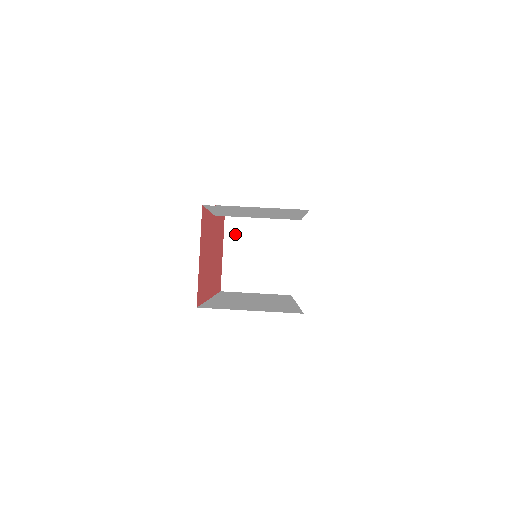
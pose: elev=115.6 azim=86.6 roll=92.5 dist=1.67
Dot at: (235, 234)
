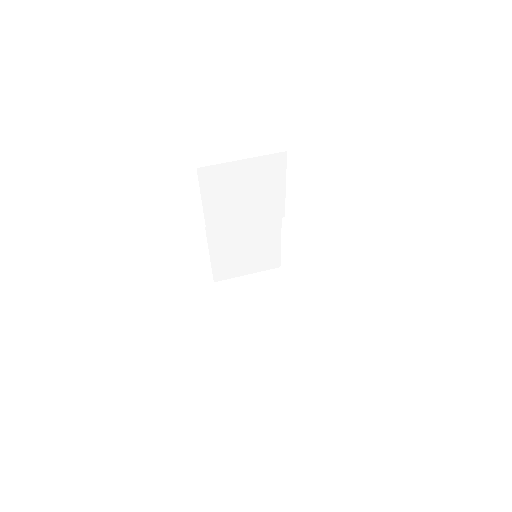
Dot at: (229, 294)
